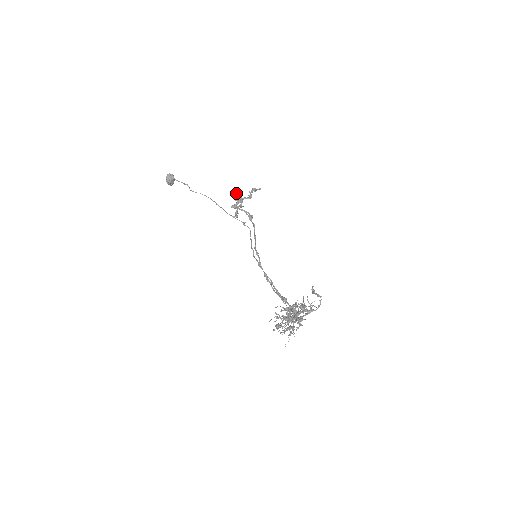
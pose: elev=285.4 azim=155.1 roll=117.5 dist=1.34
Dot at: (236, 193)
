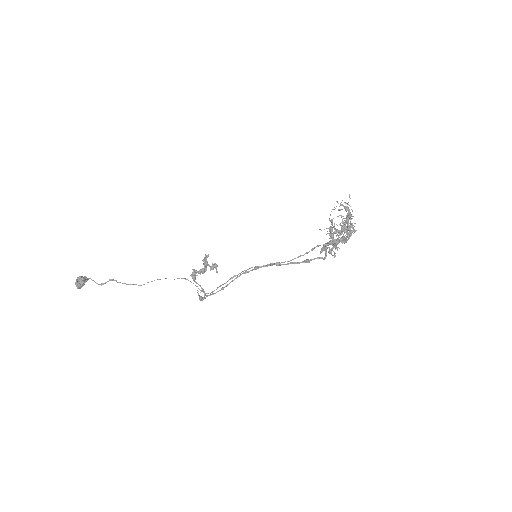
Dot at: occluded
